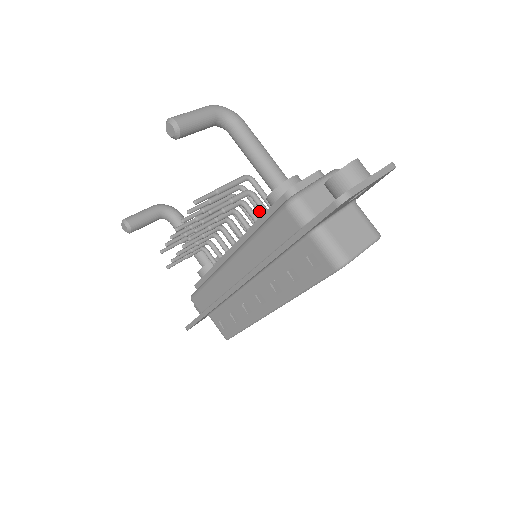
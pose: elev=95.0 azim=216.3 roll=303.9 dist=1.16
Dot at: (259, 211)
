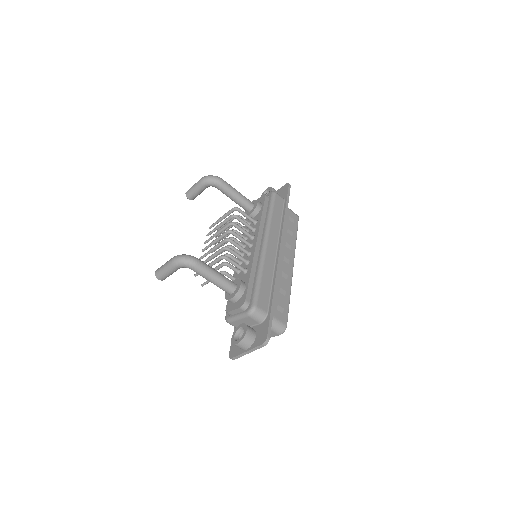
Dot at: occluded
